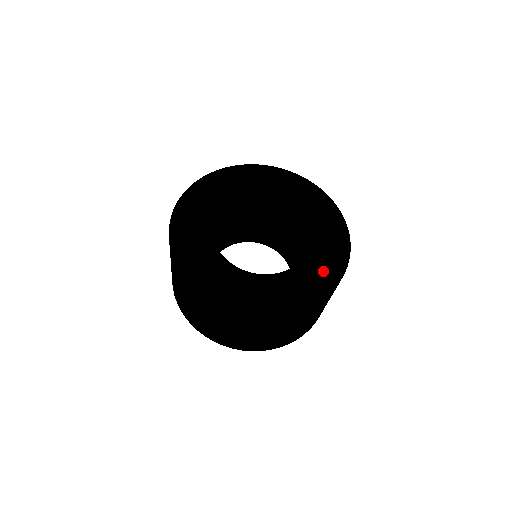
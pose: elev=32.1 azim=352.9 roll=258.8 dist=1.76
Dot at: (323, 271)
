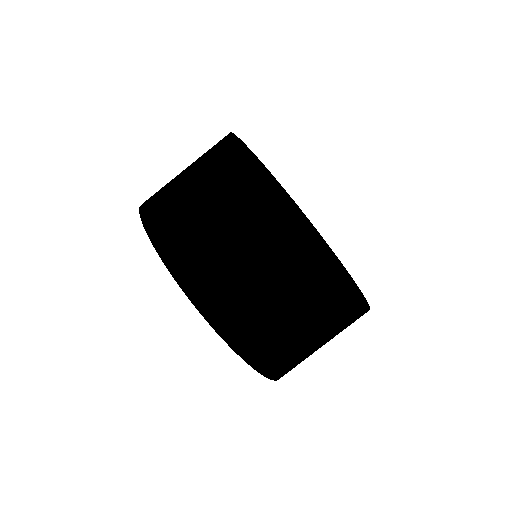
Dot at: occluded
